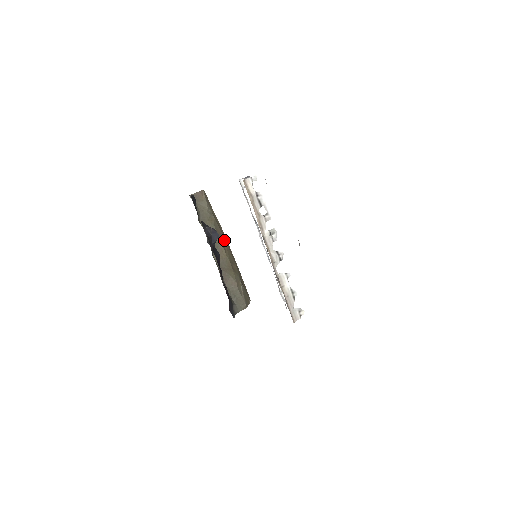
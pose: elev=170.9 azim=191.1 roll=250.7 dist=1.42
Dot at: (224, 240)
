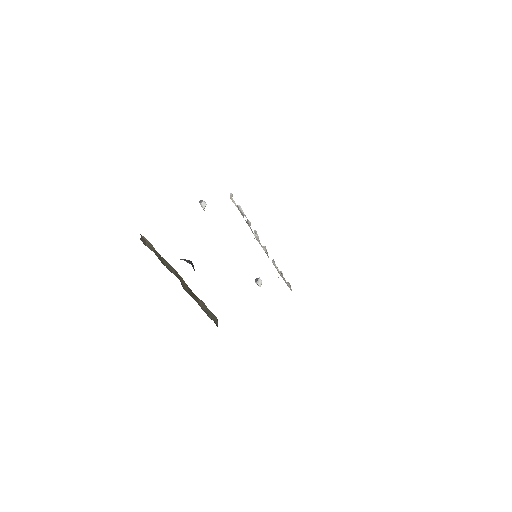
Dot at: occluded
